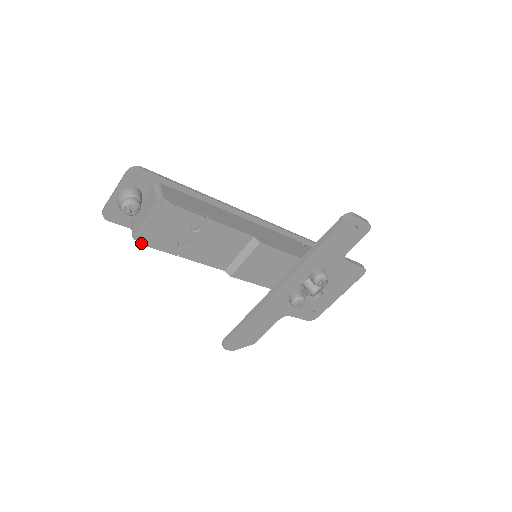
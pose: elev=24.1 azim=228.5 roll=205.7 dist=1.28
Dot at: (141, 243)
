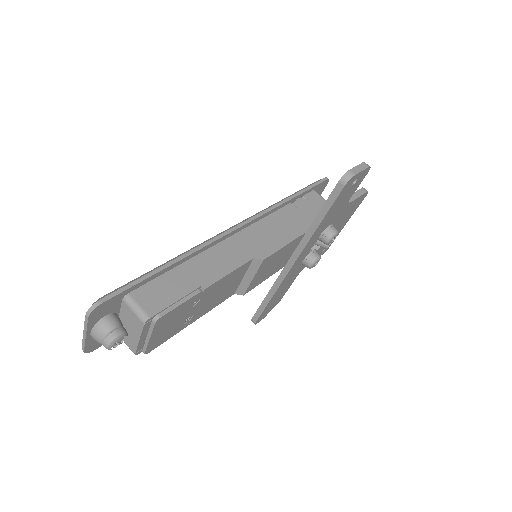
Dot at: (147, 353)
